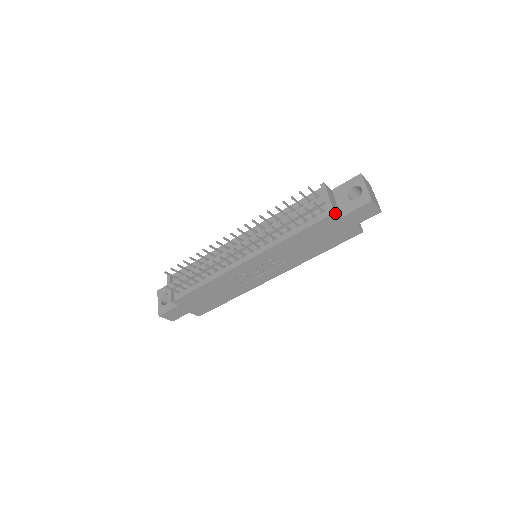
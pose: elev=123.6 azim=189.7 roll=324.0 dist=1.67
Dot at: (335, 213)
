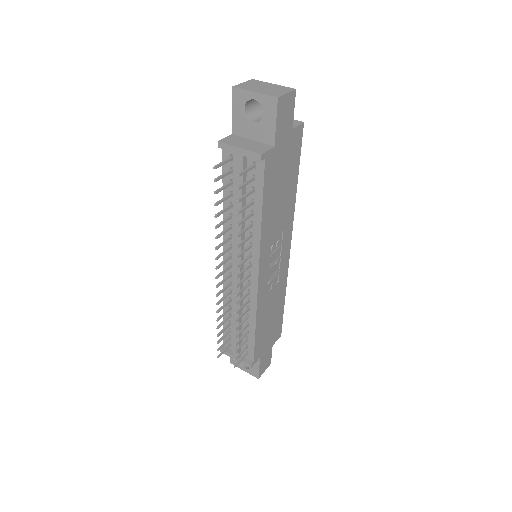
Dot at: (266, 153)
